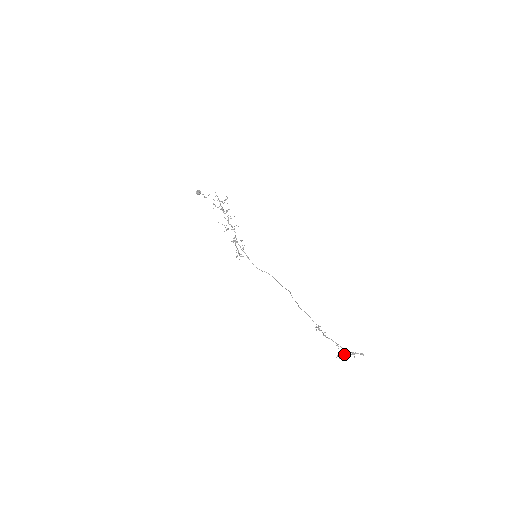
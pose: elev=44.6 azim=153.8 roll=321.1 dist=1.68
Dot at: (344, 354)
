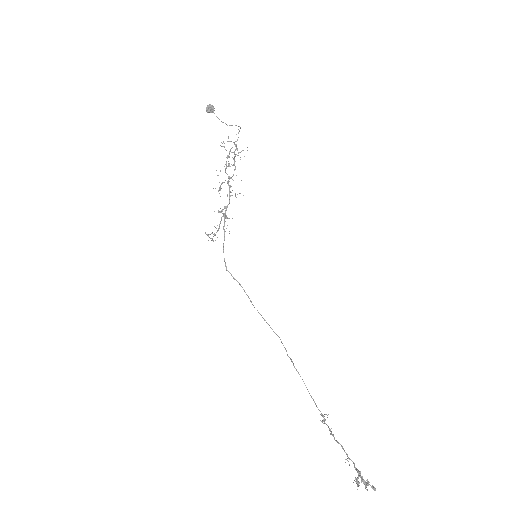
Dot at: (368, 482)
